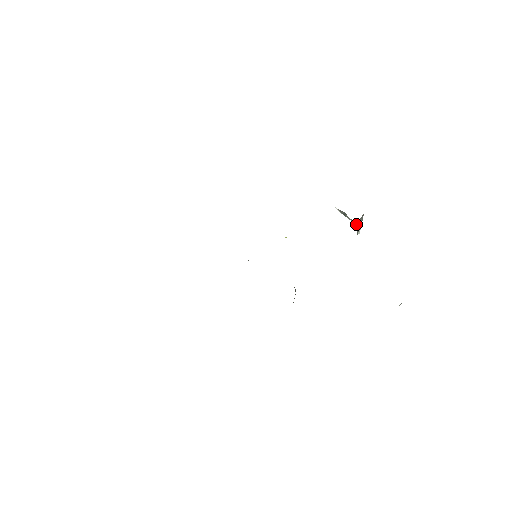
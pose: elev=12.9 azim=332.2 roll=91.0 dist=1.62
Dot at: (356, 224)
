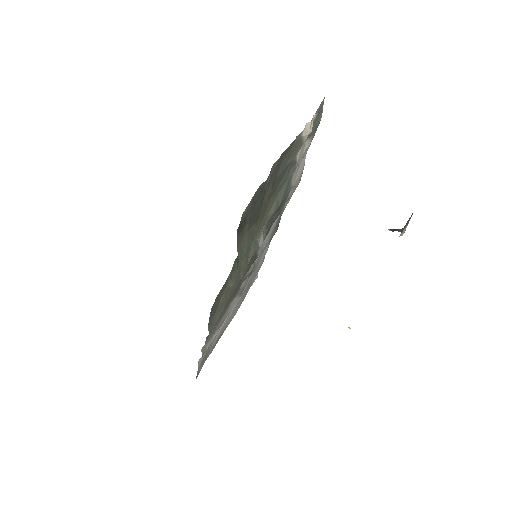
Dot at: (402, 229)
